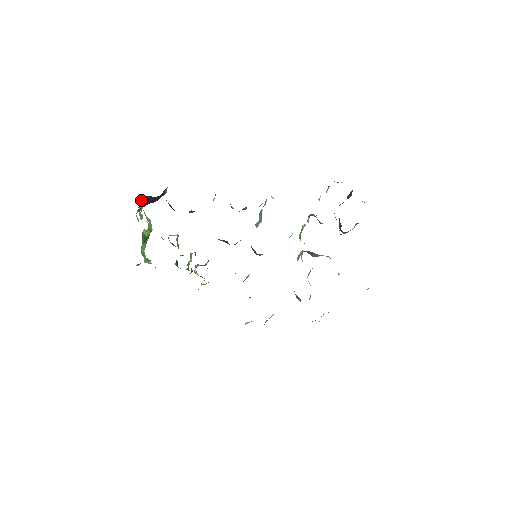
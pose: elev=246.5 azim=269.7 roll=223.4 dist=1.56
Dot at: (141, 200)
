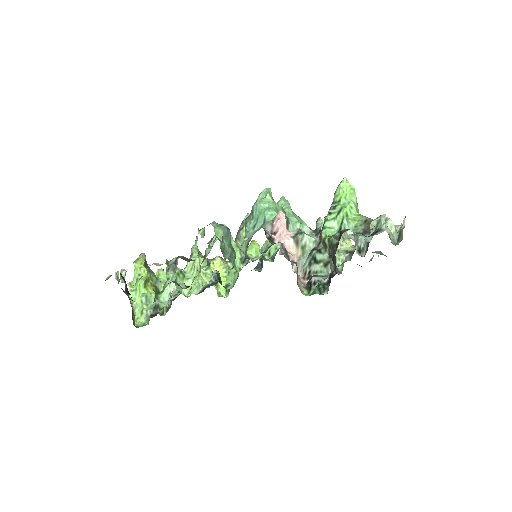
Dot at: (134, 323)
